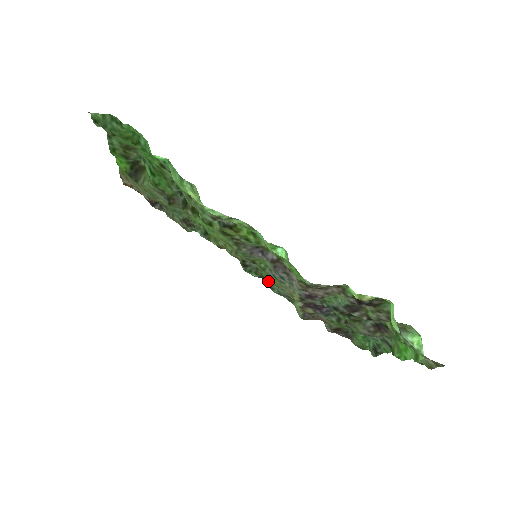
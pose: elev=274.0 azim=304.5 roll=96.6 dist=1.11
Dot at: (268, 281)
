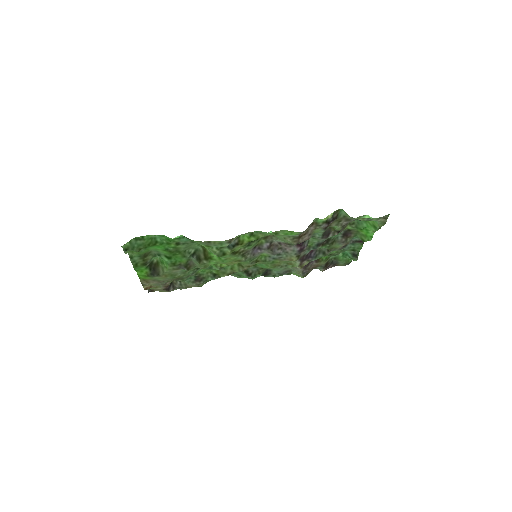
Dot at: (272, 267)
